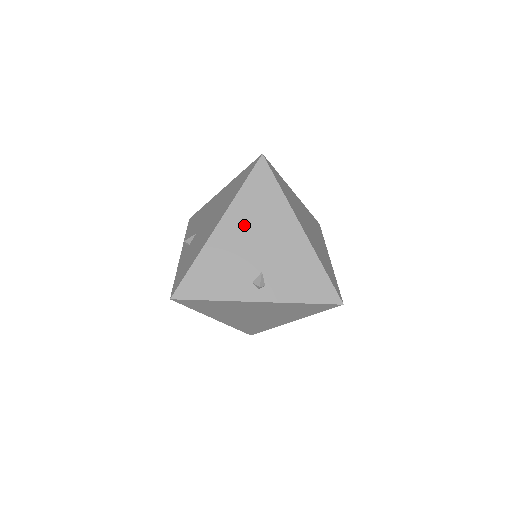
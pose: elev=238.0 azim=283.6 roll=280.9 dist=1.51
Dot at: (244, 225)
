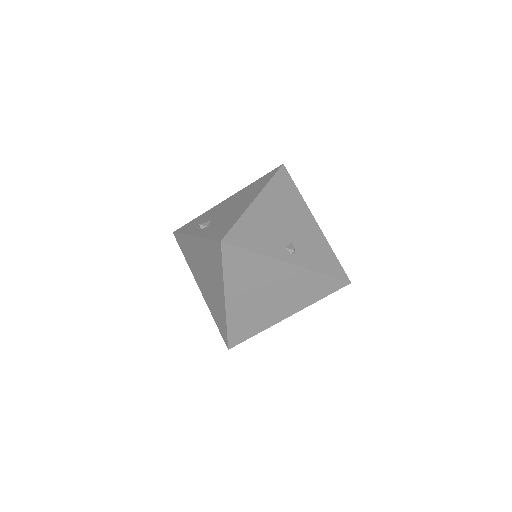
Dot at: (276, 204)
